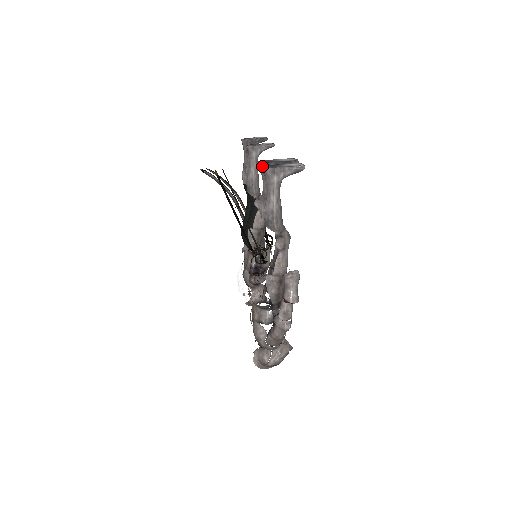
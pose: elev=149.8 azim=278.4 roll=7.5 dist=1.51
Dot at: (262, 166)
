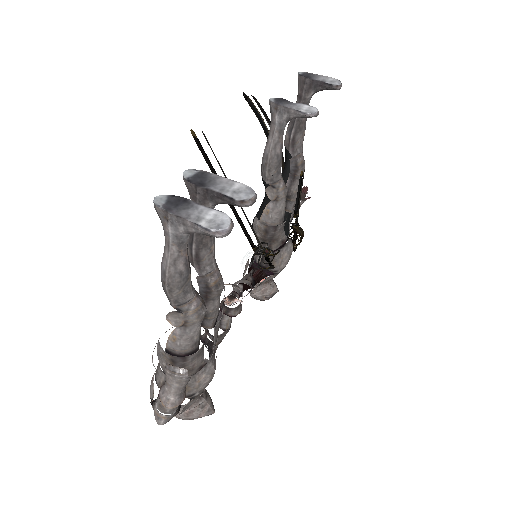
Dot at: occluded
